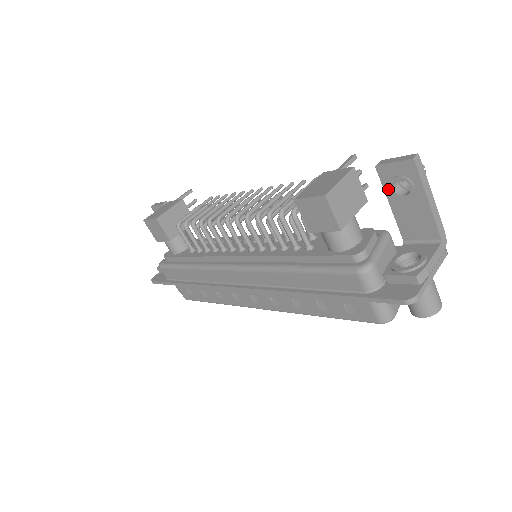
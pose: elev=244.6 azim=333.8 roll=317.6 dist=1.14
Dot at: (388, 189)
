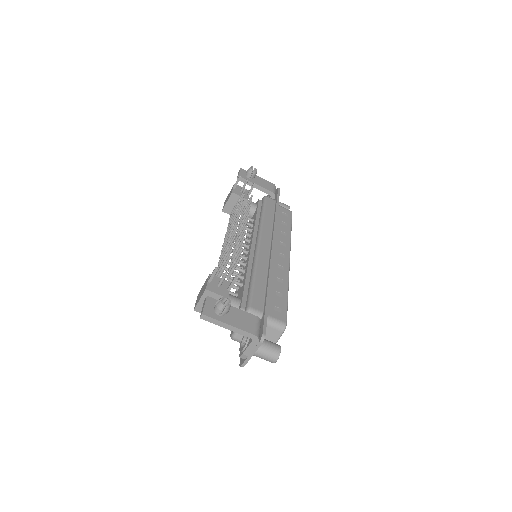
Dot at: occluded
